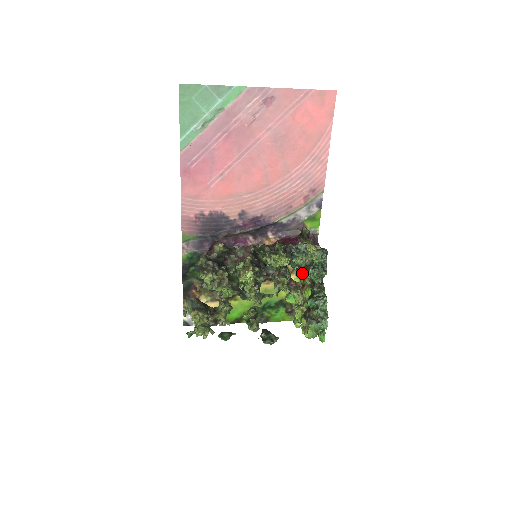
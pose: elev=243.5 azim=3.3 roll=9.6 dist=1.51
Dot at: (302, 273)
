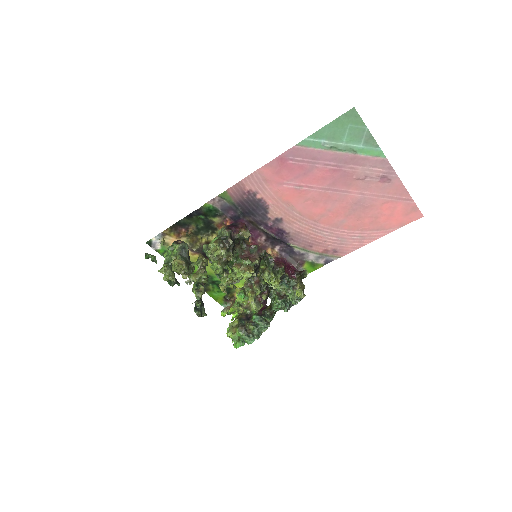
Dot at: (270, 294)
